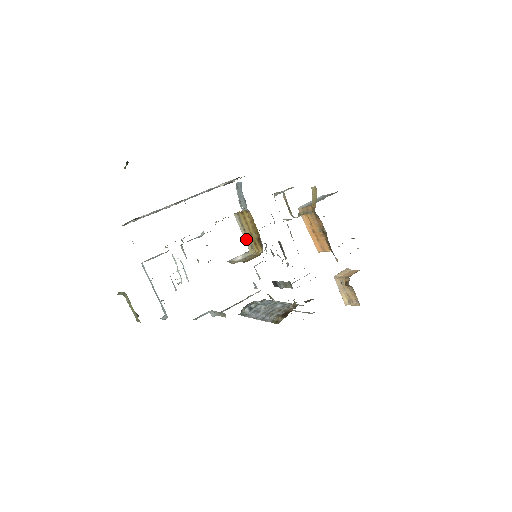
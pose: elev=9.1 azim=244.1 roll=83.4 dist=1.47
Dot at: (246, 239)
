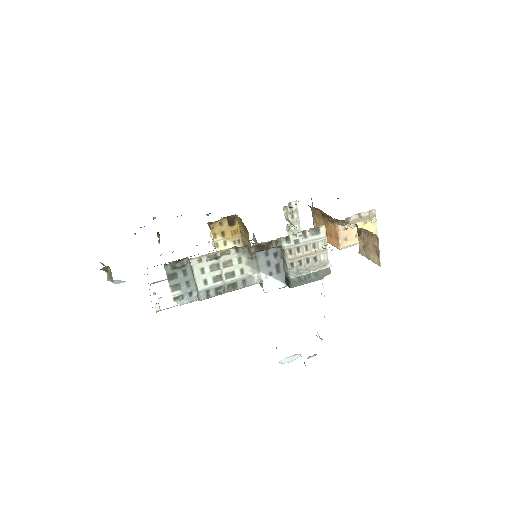
Dot at: occluded
